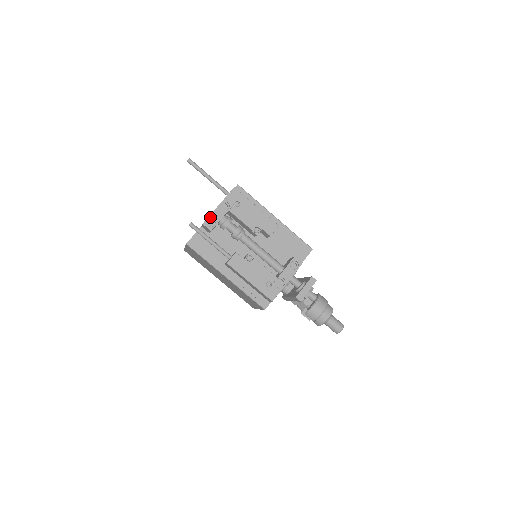
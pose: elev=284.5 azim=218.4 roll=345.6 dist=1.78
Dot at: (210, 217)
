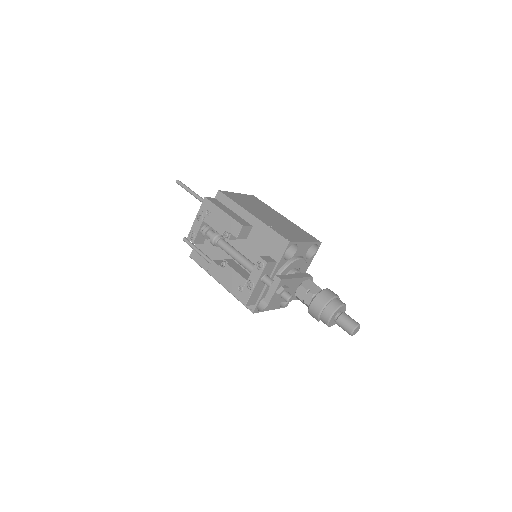
Dot at: (191, 231)
